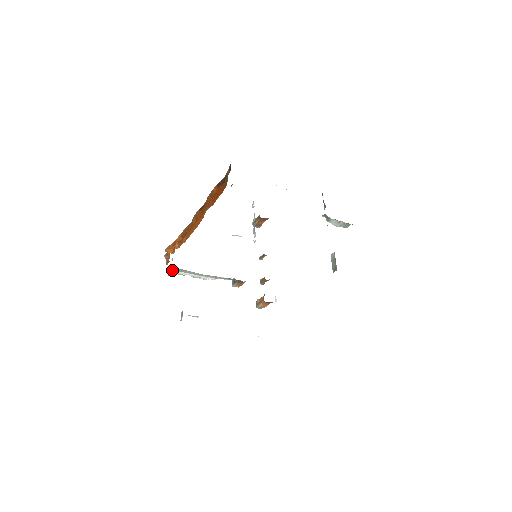
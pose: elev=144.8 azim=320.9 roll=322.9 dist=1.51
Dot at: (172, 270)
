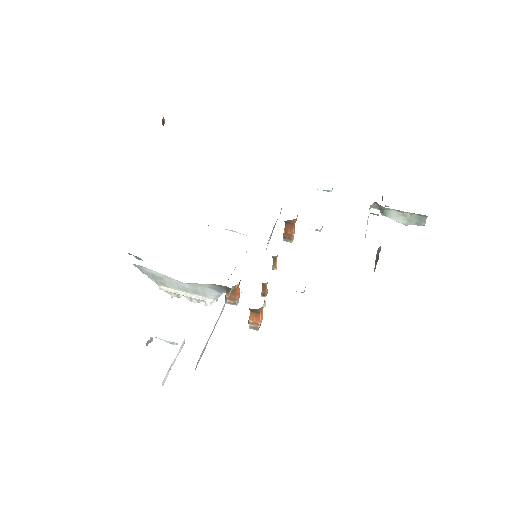
Dot at: (159, 286)
